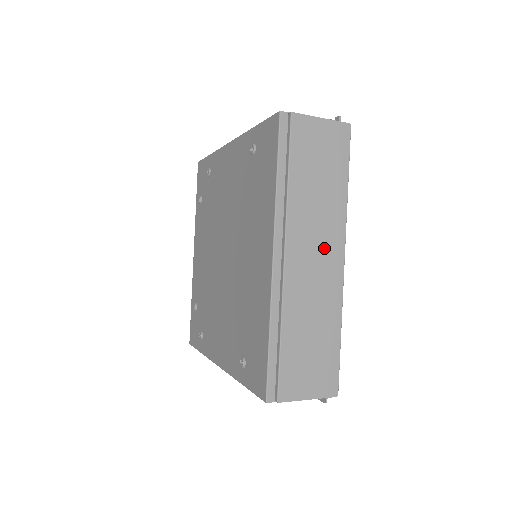
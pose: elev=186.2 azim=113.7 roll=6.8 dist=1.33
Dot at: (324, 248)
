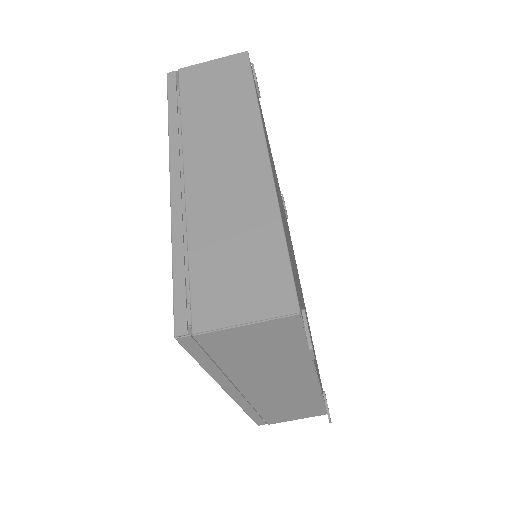
Dot at: (235, 151)
